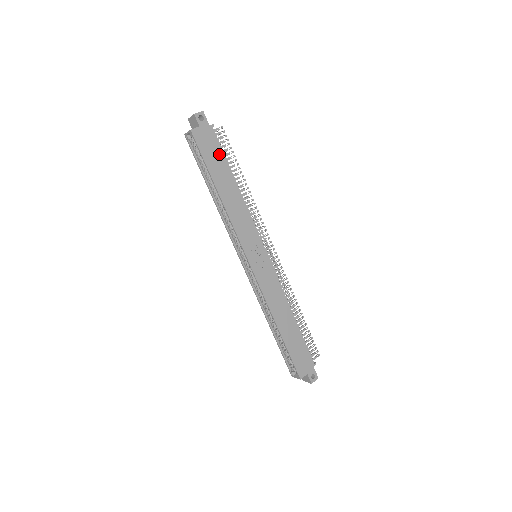
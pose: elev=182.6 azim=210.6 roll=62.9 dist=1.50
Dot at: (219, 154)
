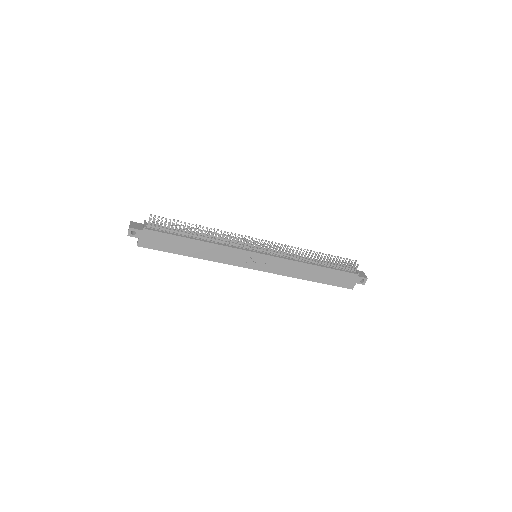
Dot at: (168, 238)
